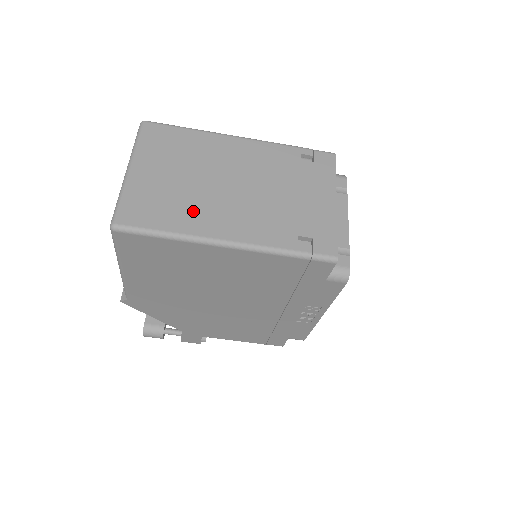
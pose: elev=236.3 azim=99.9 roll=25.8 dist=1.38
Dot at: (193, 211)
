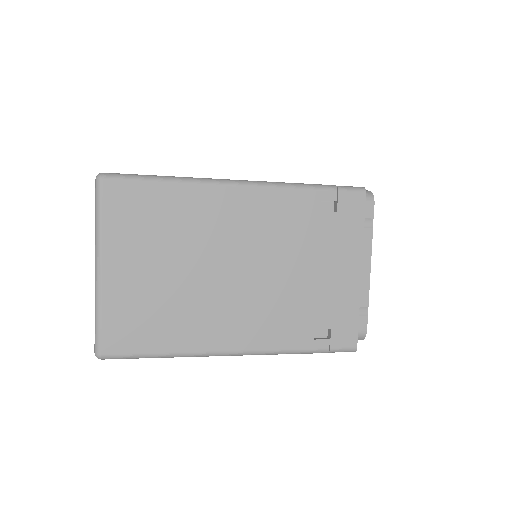
Dot at: (190, 319)
